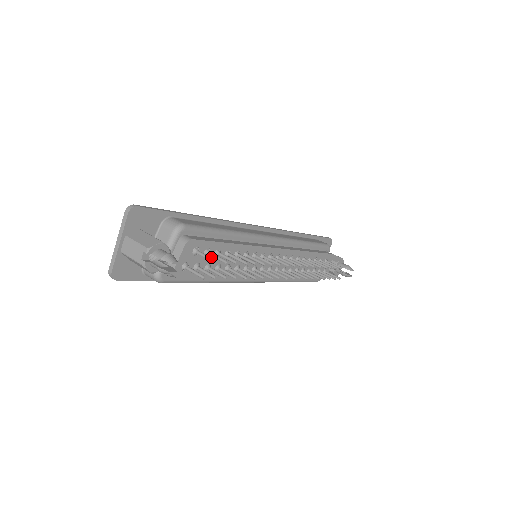
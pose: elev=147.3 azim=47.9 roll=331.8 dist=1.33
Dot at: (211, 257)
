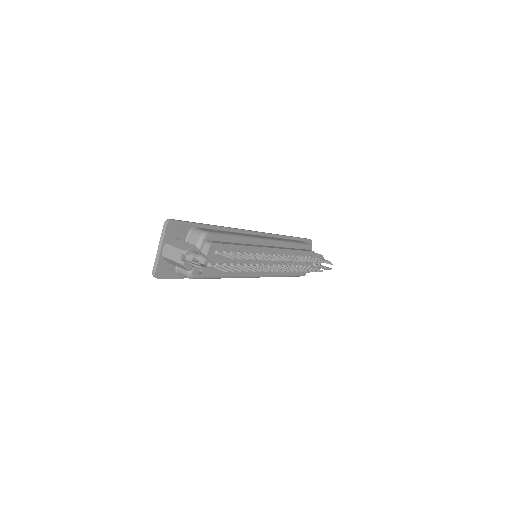
Dot at: occluded
